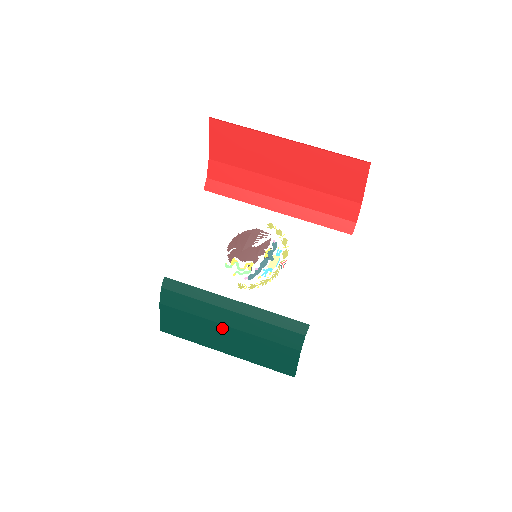
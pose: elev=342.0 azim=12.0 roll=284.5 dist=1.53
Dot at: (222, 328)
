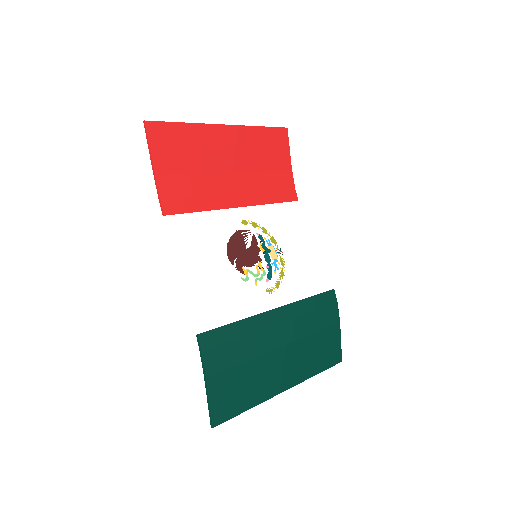
Dot at: (277, 355)
